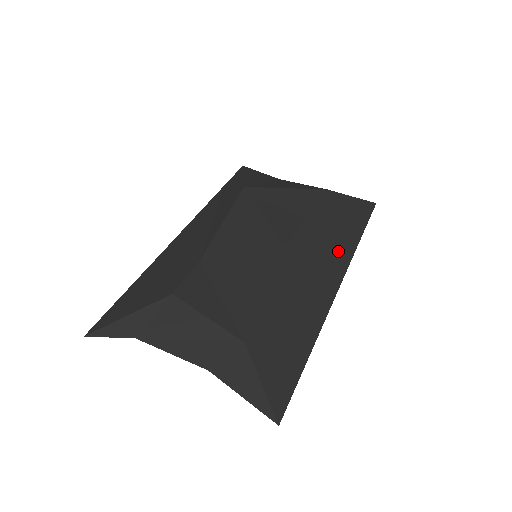
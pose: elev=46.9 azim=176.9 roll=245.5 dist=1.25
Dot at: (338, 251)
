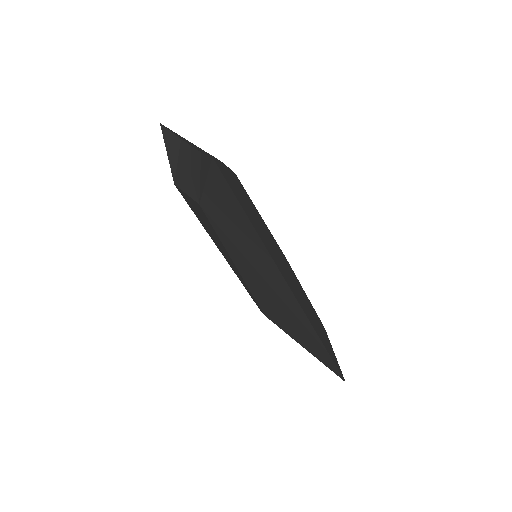
Dot at: (306, 309)
